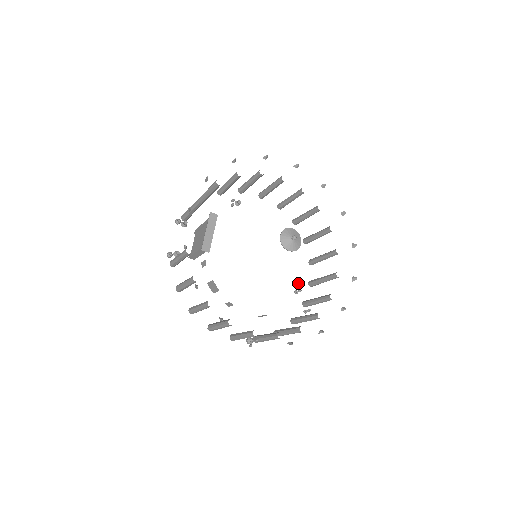
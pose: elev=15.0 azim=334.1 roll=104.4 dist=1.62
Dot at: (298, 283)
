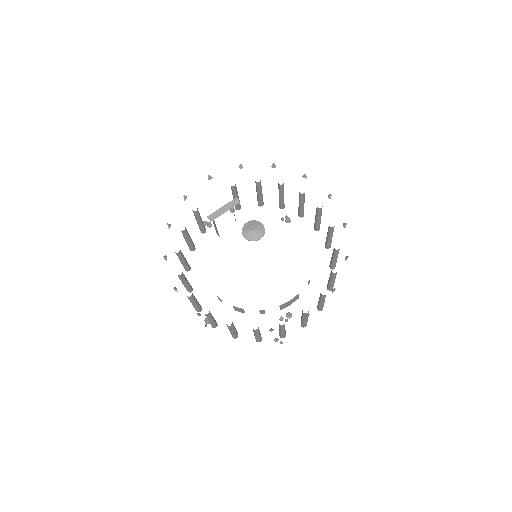
Dot at: (288, 312)
